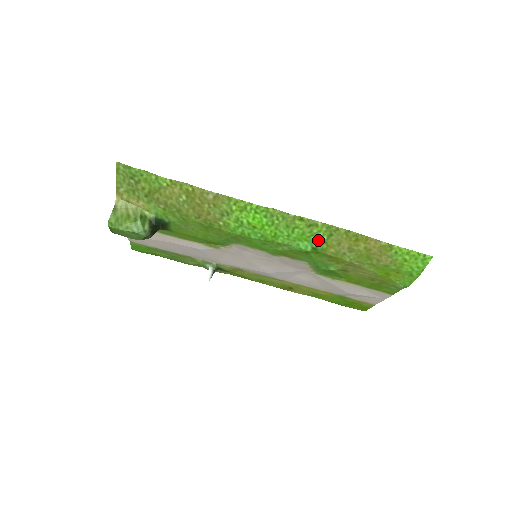
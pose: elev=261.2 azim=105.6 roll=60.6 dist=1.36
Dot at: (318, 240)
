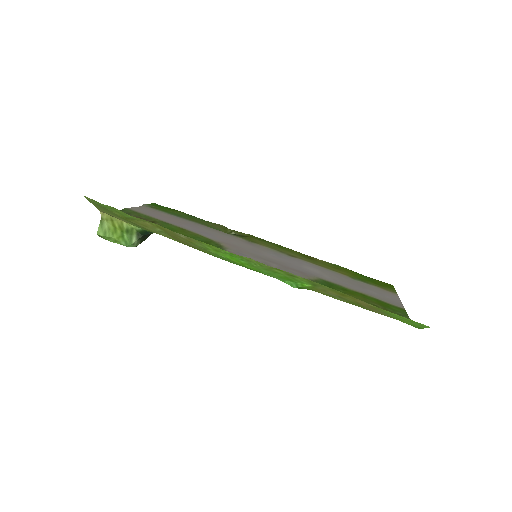
Dot at: (302, 284)
